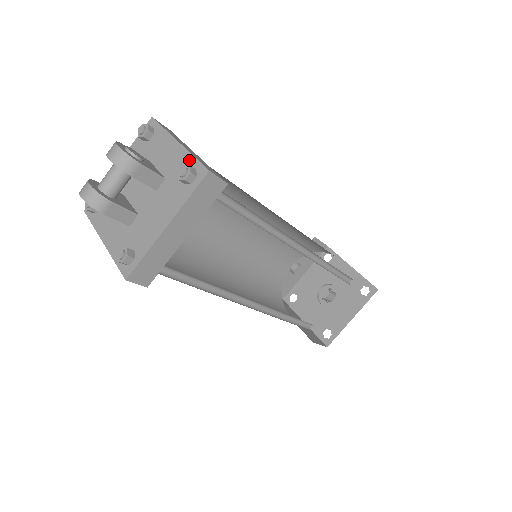
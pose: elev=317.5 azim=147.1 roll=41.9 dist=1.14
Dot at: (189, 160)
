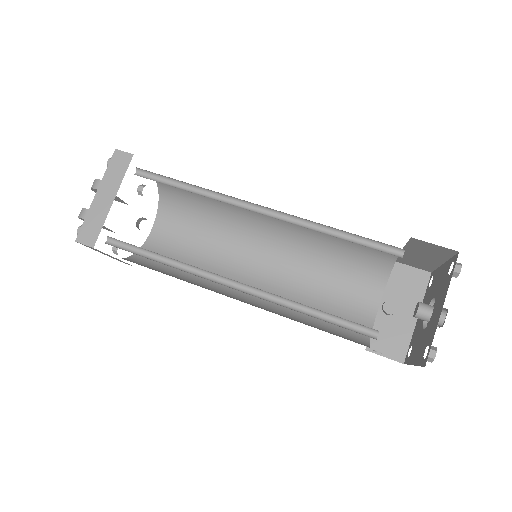
Dot at: occluded
